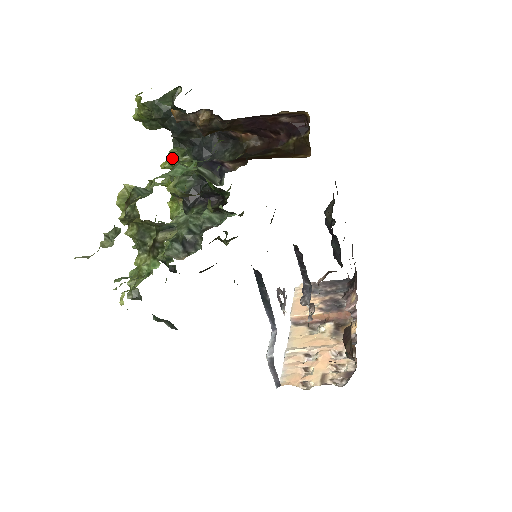
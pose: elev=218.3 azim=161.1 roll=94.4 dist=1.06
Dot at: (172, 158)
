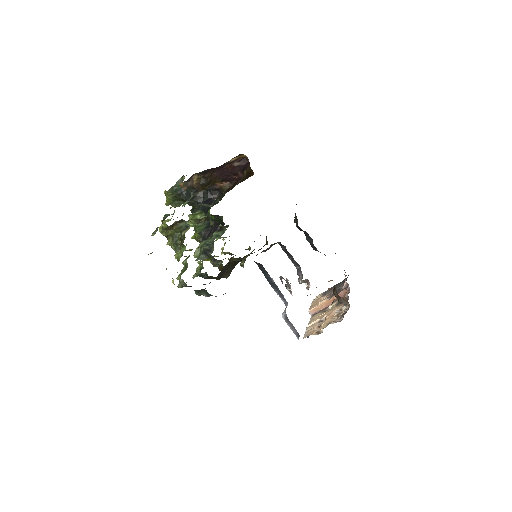
Dot at: (190, 216)
